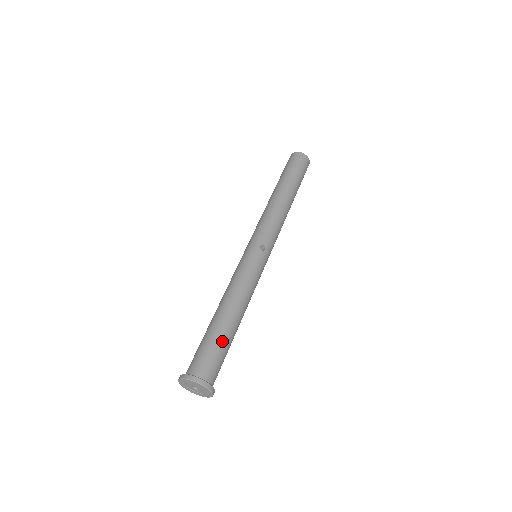
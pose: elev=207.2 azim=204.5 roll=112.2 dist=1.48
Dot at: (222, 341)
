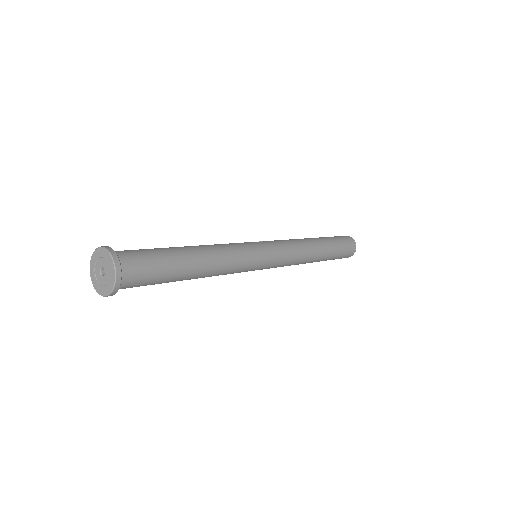
Dot at: (159, 249)
